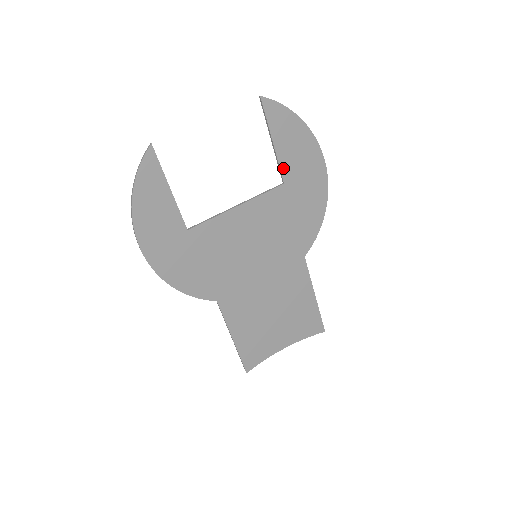
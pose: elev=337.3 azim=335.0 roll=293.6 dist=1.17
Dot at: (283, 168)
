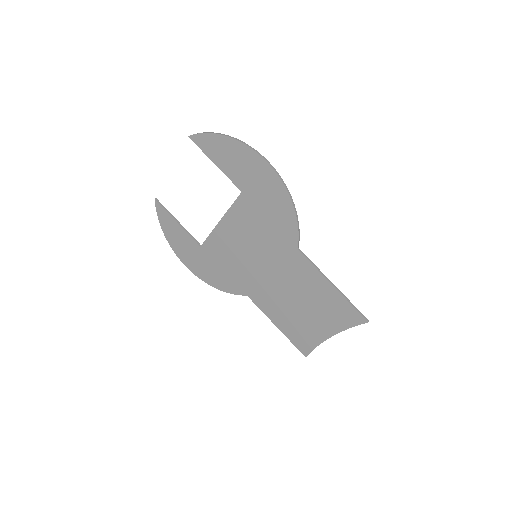
Dot at: (234, 180)
